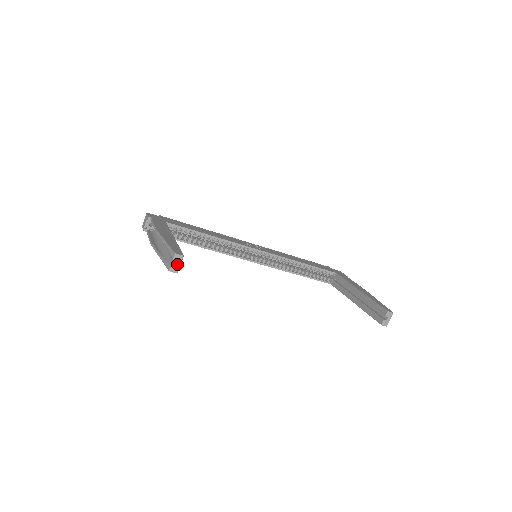
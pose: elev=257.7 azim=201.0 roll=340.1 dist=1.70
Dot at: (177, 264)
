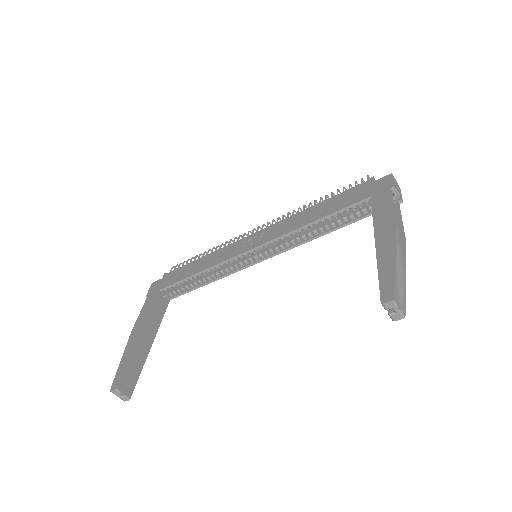
Dot at: (124, 392)
